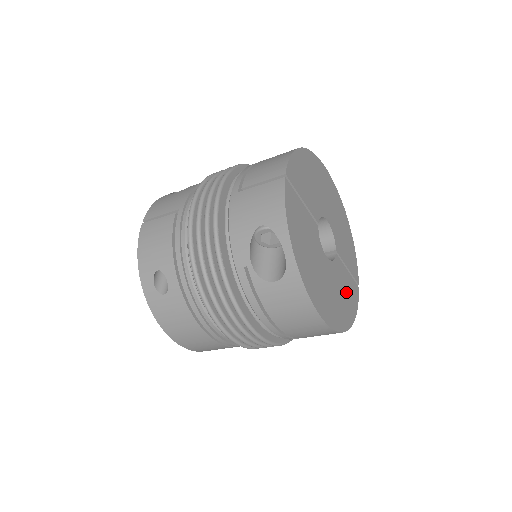
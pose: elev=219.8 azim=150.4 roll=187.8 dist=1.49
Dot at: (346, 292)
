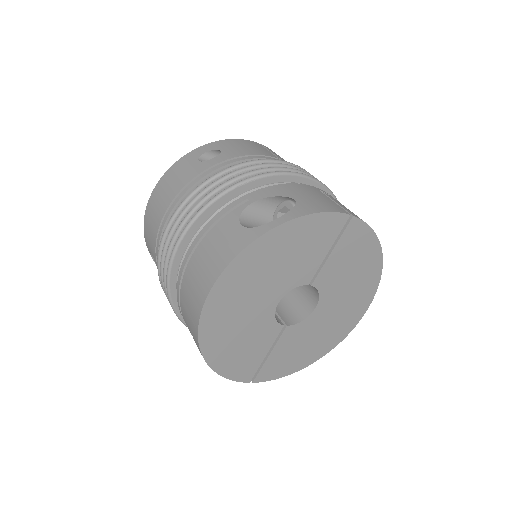
Dot at: (243, 349)
